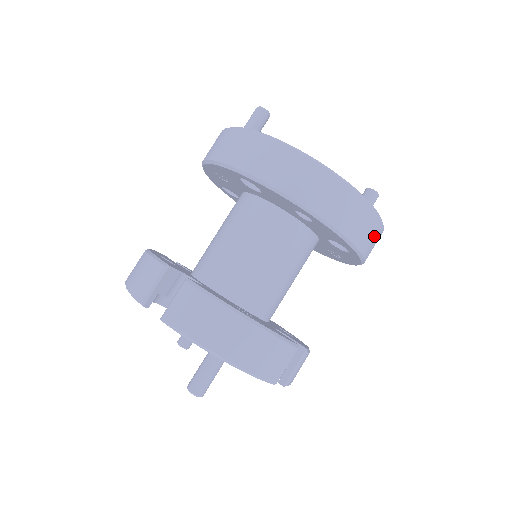
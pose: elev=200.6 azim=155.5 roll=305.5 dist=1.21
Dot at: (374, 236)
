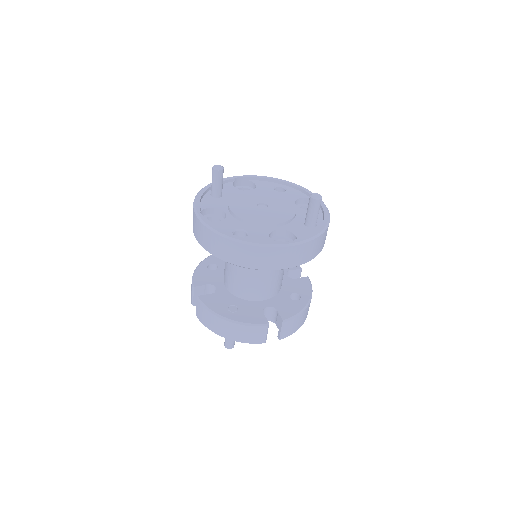
Dot at: (291, 255)
